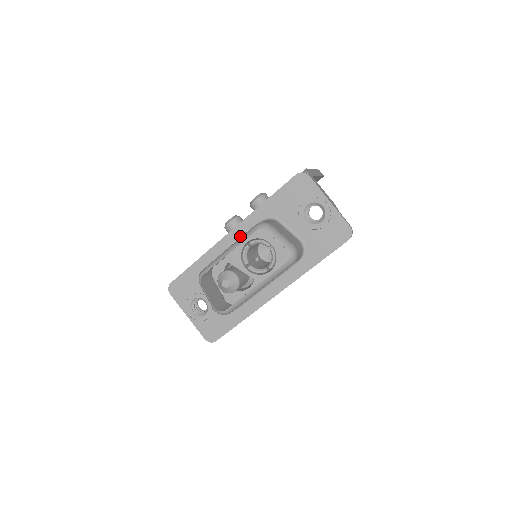
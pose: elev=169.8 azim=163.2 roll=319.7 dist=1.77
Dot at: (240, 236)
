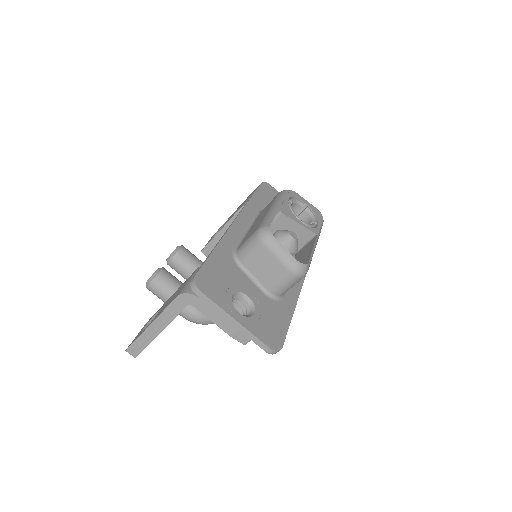
Dot at: (246, 224)
